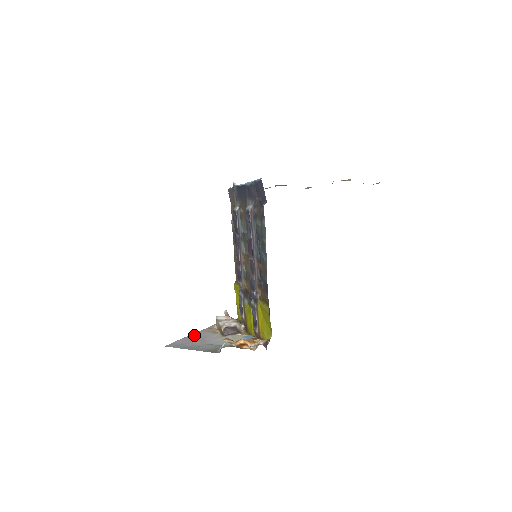
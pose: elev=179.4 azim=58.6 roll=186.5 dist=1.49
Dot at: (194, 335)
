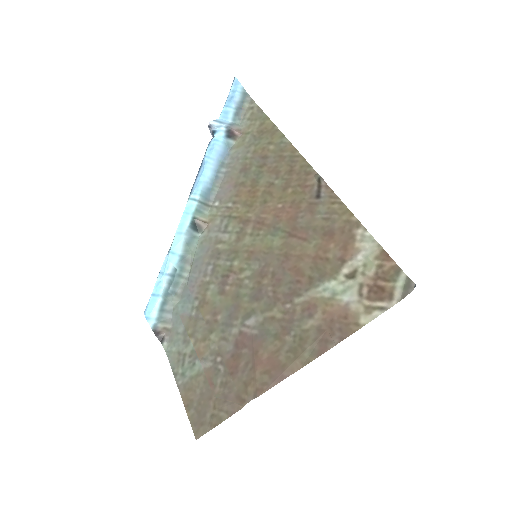
Dot at: occluded
